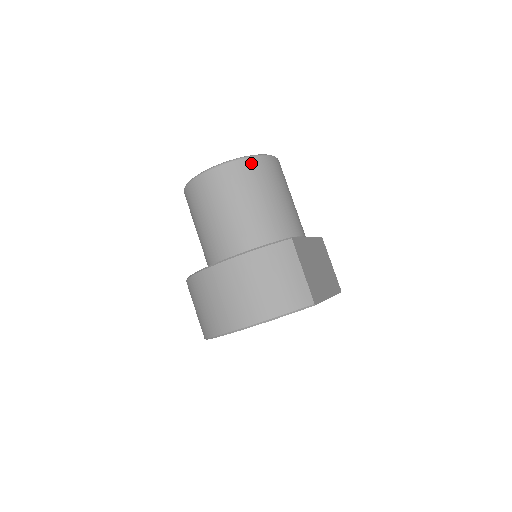
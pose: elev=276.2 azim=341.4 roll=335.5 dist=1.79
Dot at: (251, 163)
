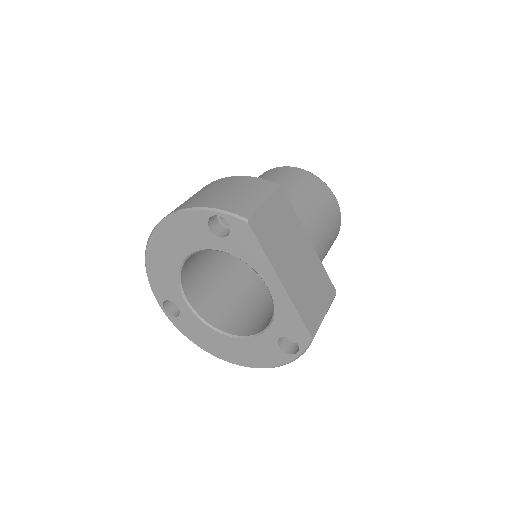
Dot at: (306, 174)
